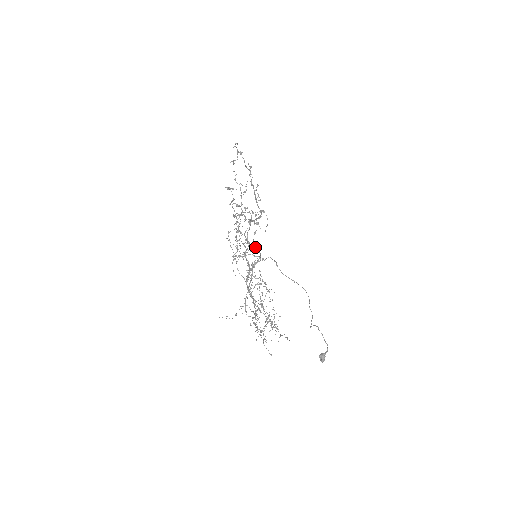
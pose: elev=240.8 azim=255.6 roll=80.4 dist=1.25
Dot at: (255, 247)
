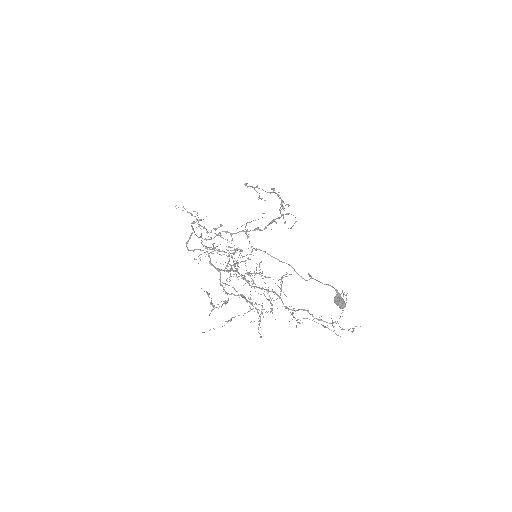
Dot at: (197, 249)
